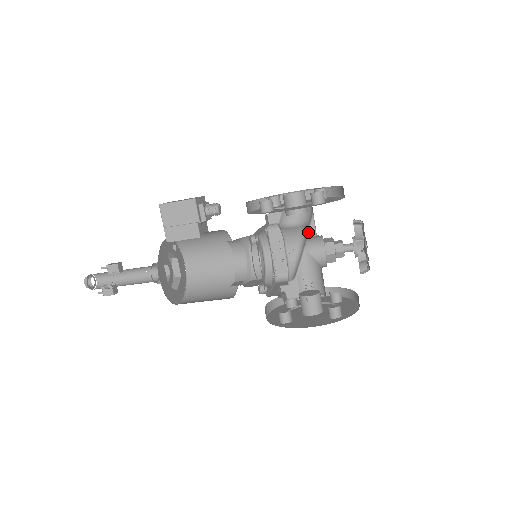
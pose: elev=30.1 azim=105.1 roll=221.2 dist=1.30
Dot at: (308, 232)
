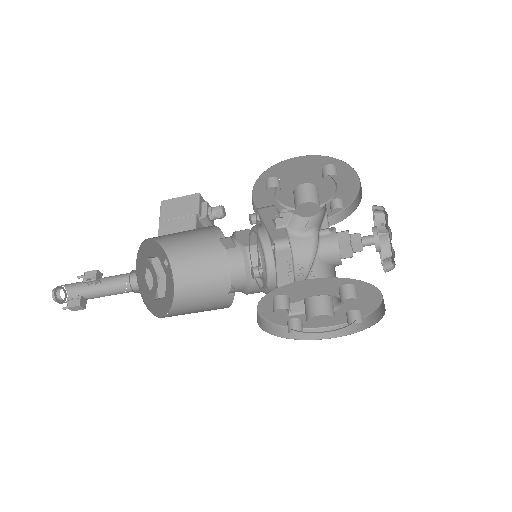
Dot at: (320, 229)
